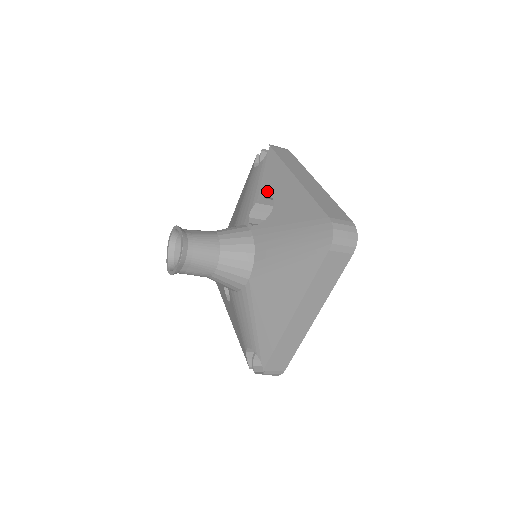
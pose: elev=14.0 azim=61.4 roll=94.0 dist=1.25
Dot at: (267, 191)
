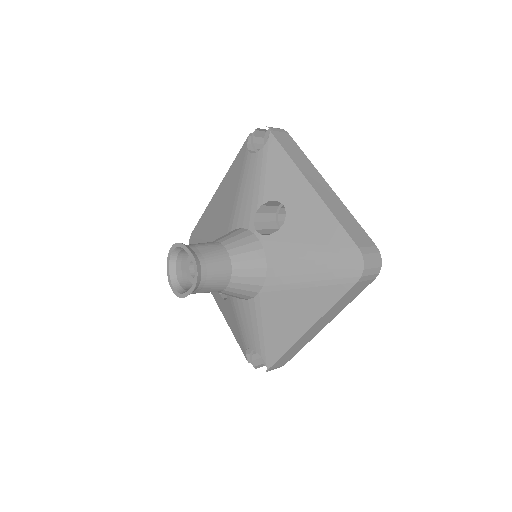
Dot at: (275, 194)
